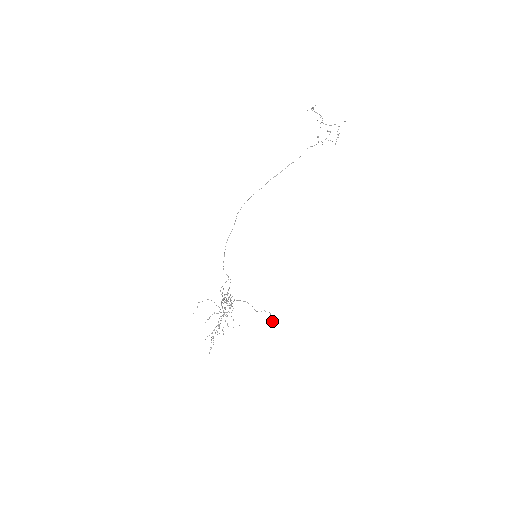
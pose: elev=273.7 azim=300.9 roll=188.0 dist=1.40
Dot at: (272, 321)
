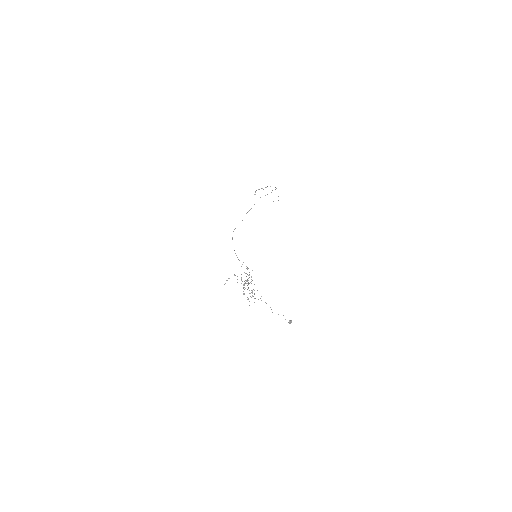
Dot at: (288, 322)
